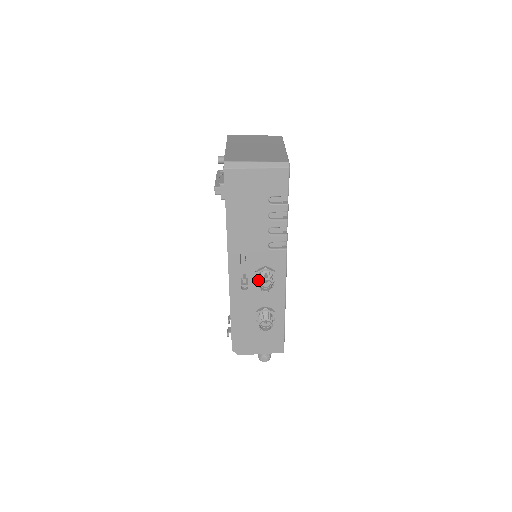
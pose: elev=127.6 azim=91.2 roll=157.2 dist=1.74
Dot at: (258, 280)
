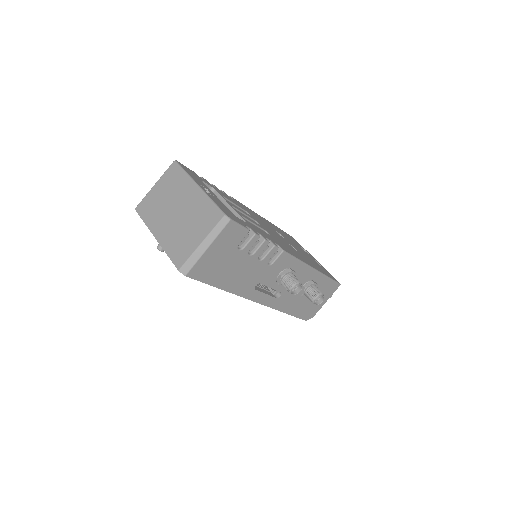
Dot at: occluded
